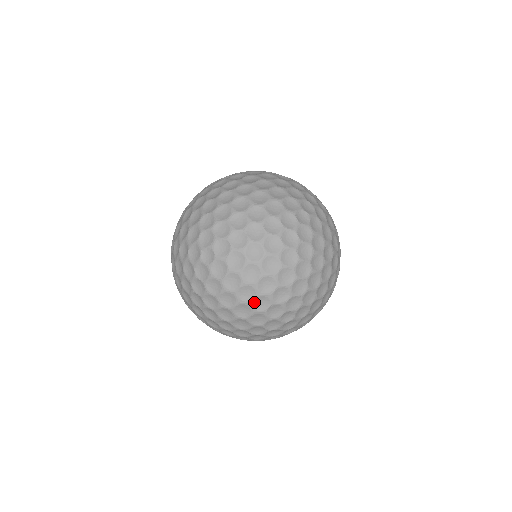
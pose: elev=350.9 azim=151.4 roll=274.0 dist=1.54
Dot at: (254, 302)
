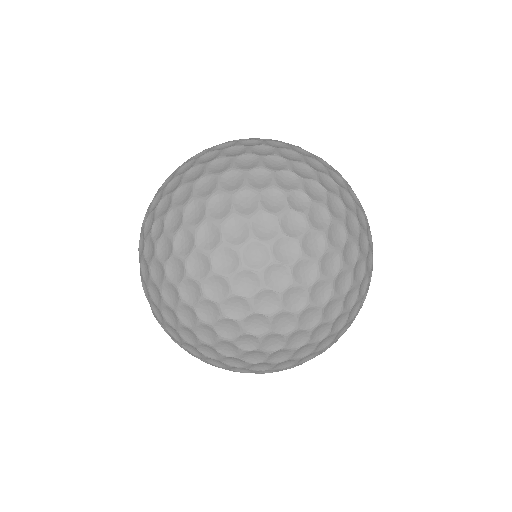
Dot at: (355, 267)
